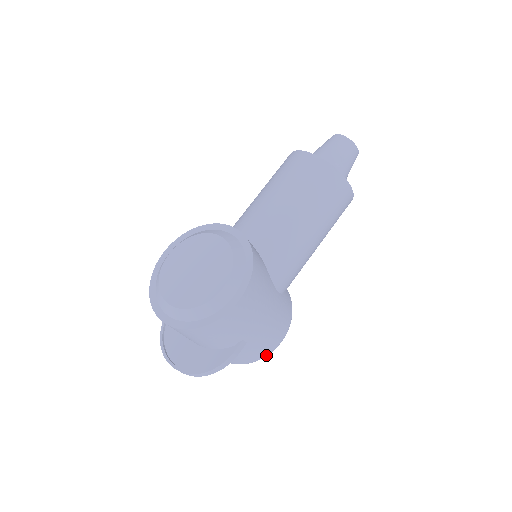
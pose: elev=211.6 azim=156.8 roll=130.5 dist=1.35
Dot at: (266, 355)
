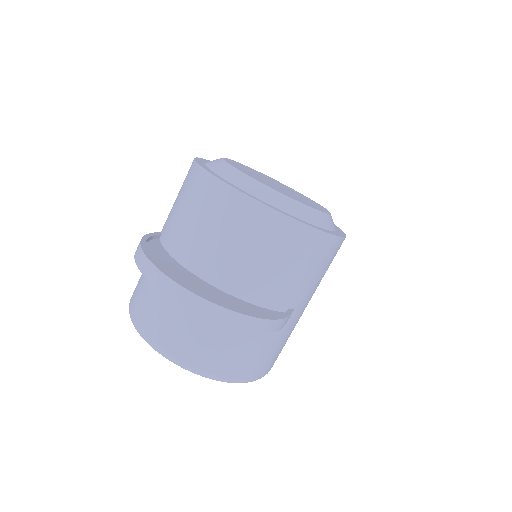
Dot at: (257, 377)
